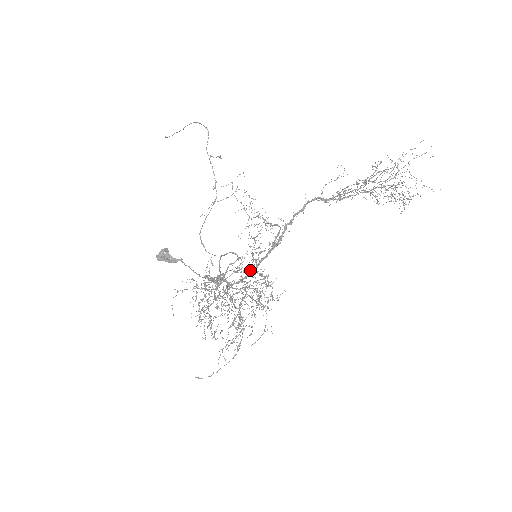
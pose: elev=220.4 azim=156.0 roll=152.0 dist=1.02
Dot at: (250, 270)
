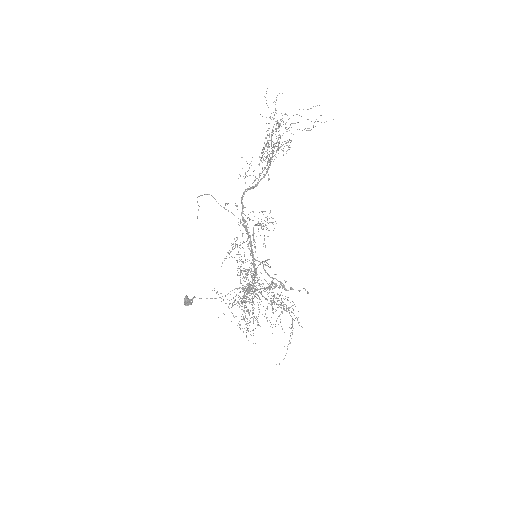
Dot at: occluded
